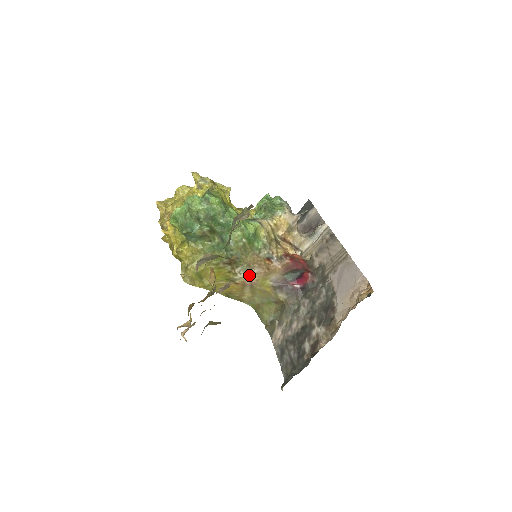
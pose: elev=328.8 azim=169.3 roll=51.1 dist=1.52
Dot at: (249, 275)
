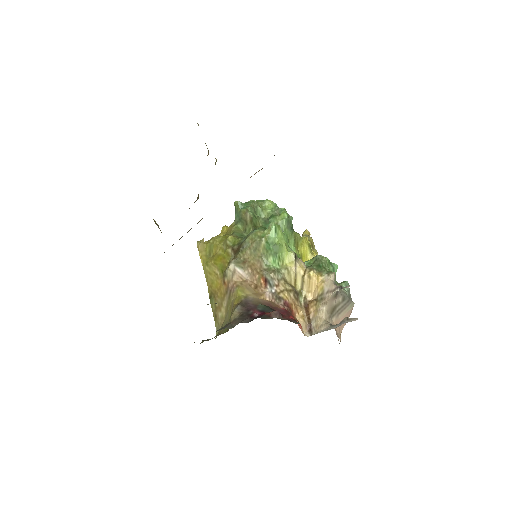
Dot at: (236, 272)
